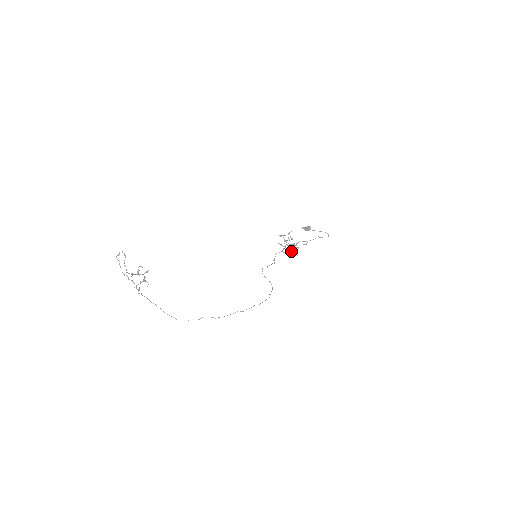
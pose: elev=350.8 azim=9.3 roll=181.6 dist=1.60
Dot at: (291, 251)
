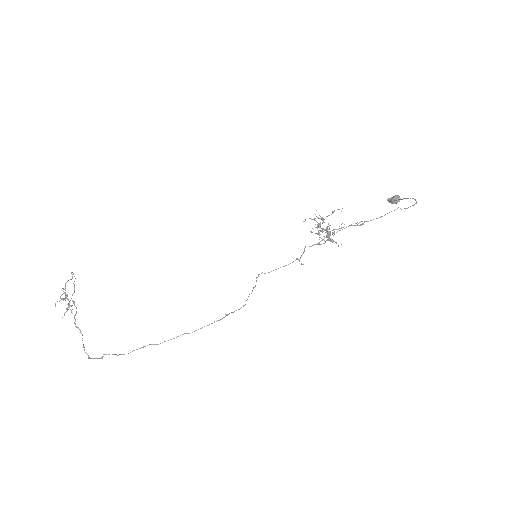
Dot at: (328, 240)
